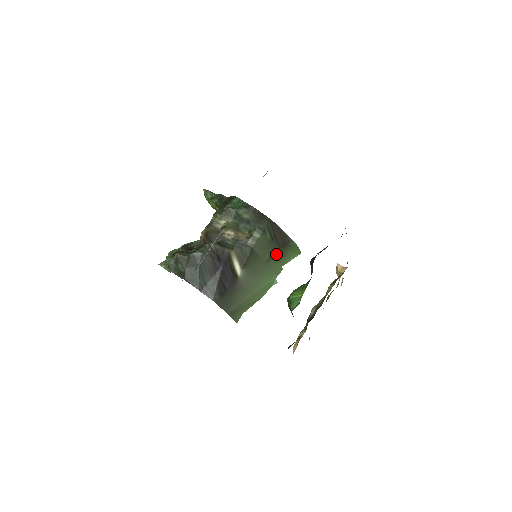
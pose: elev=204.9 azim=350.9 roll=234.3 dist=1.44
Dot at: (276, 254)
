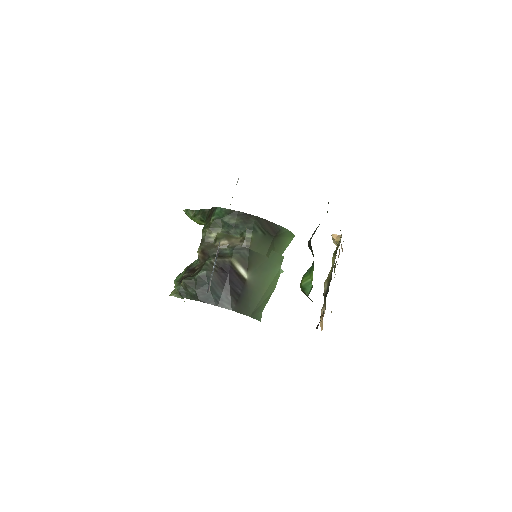
Dot at: (273, 246)
